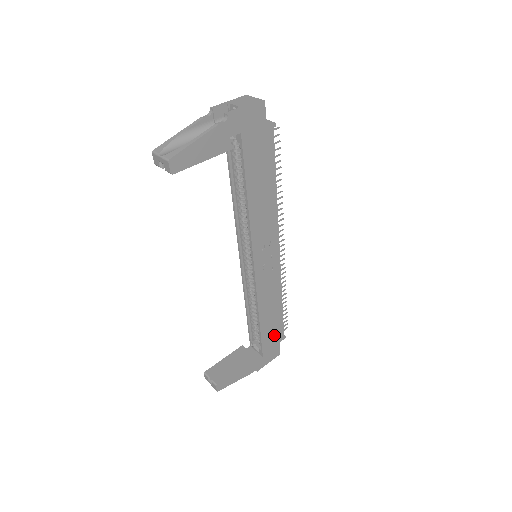
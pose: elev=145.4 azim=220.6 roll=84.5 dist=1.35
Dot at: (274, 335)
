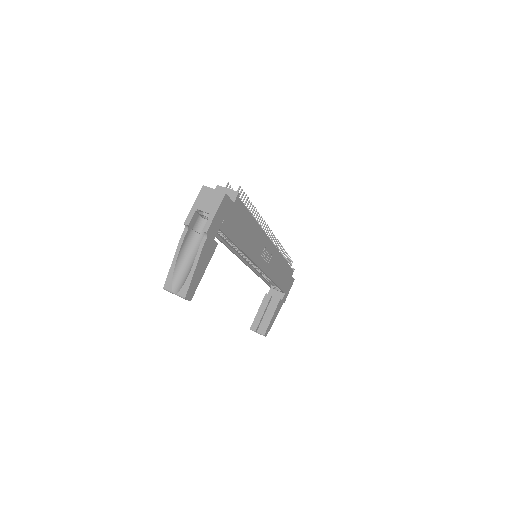
Dot at: (287, 277)
